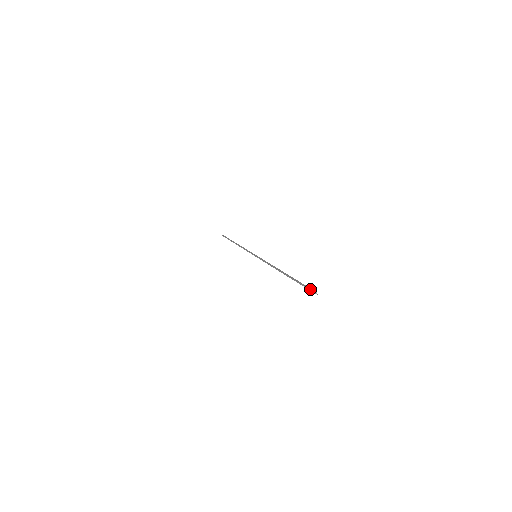
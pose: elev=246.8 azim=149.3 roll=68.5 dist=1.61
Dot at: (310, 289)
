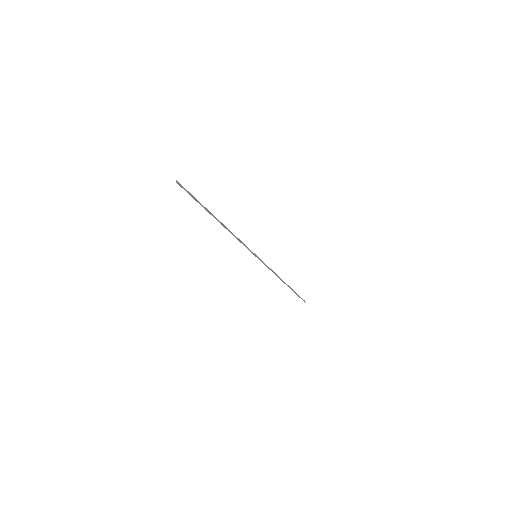
Dot at: (184, 188)
